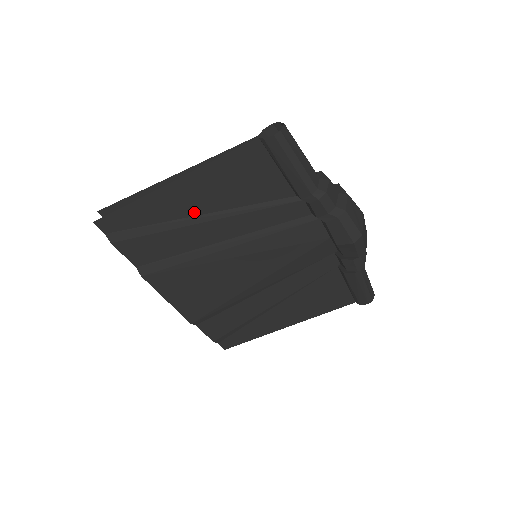
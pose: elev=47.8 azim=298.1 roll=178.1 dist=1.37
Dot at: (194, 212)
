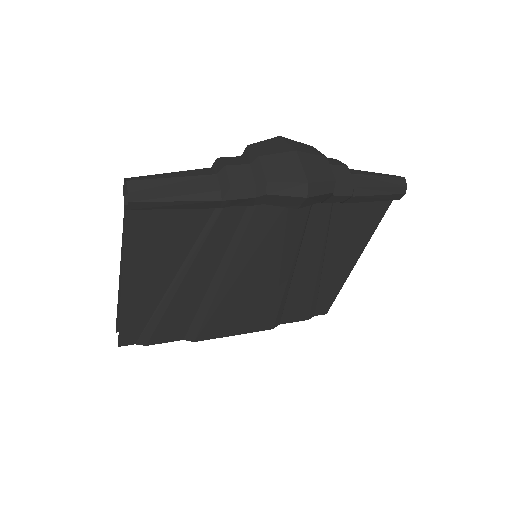
Dot at: (165, 285)
